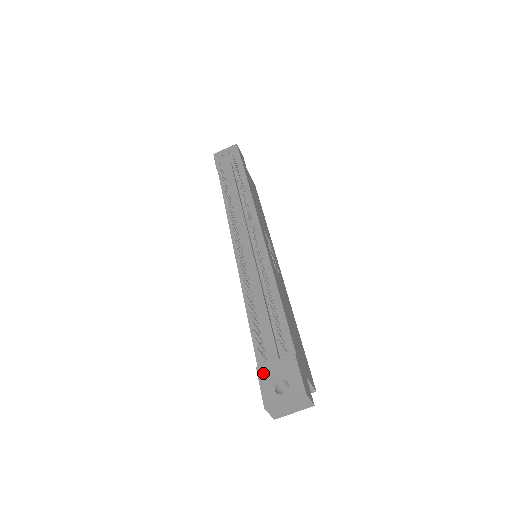
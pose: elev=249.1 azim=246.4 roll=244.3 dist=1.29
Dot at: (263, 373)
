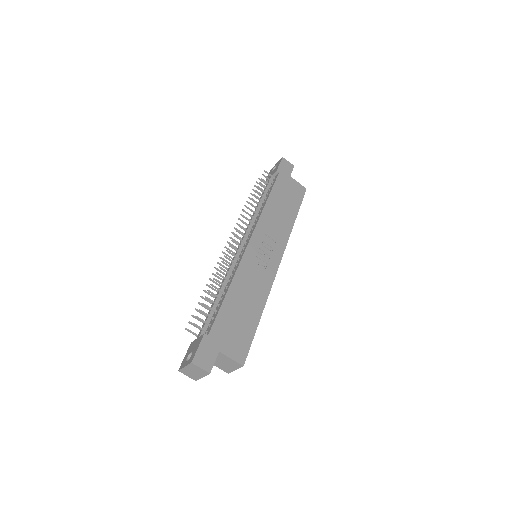
Dot at: (190, 347)
